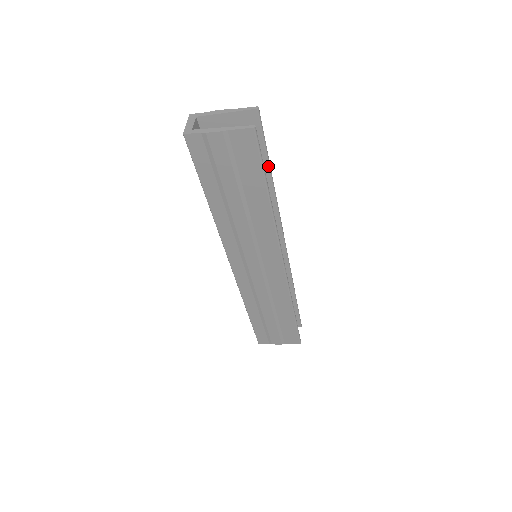
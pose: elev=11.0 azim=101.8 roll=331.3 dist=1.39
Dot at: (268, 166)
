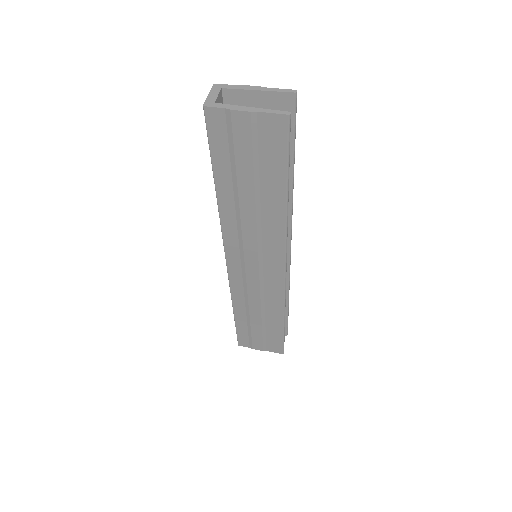
Dot at: (292, 161)
